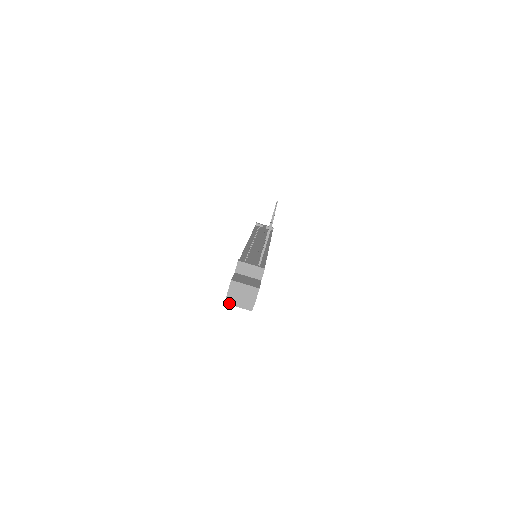
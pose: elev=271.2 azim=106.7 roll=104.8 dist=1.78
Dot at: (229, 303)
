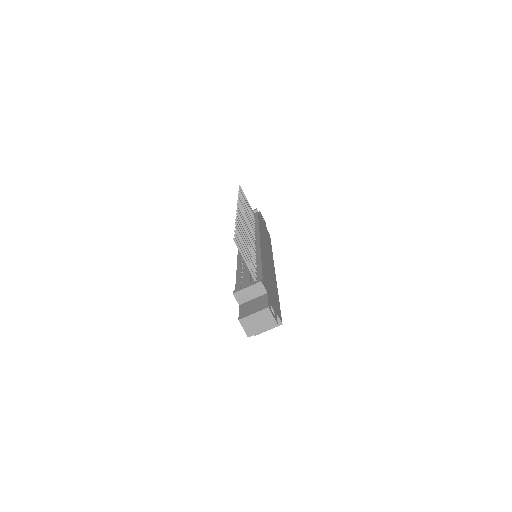
Dot at: occluded
